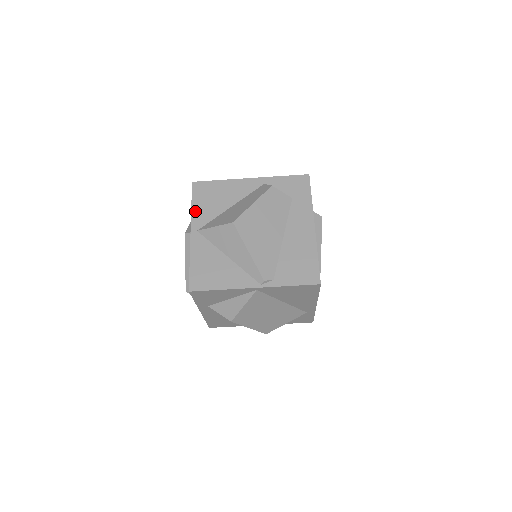
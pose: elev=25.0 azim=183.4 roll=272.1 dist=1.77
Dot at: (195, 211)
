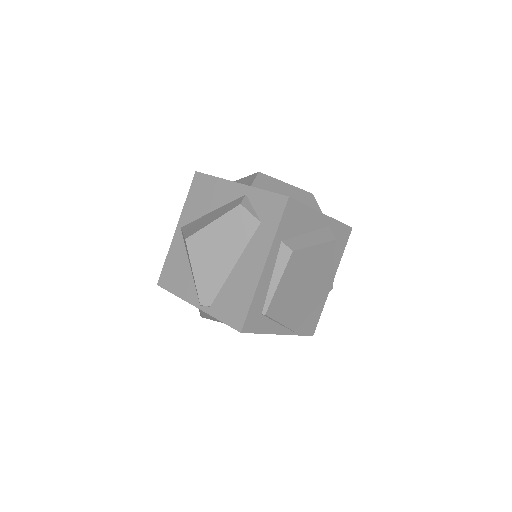
Dot at: (186, 206)
